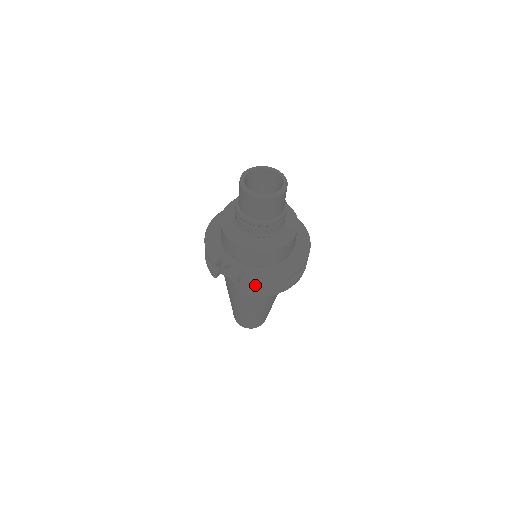
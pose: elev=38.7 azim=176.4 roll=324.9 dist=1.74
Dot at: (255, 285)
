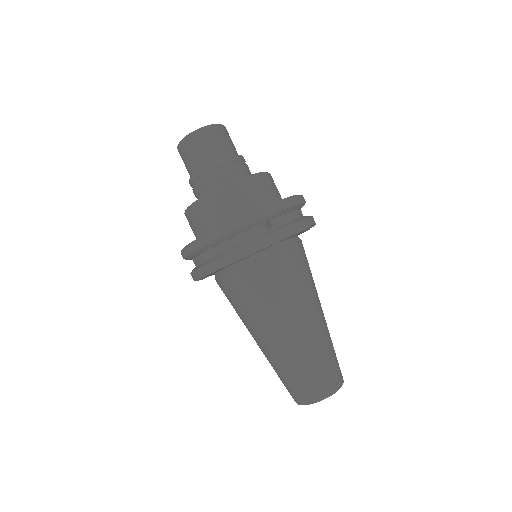
Dot at: (188, 254)
